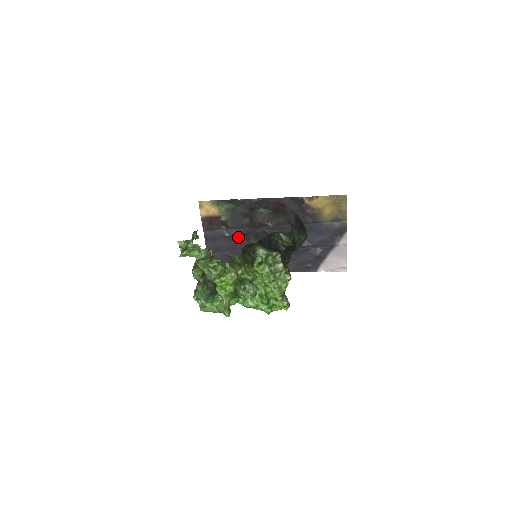
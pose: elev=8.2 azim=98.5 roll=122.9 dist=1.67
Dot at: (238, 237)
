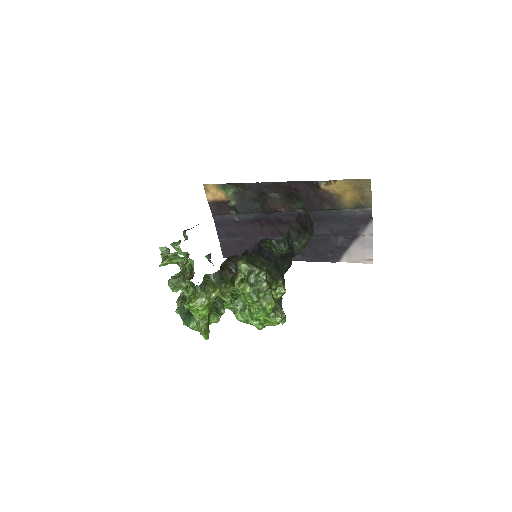
Dot at: (250, 223)
